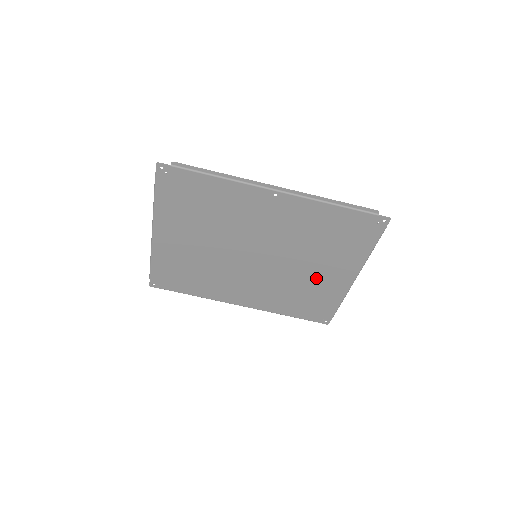
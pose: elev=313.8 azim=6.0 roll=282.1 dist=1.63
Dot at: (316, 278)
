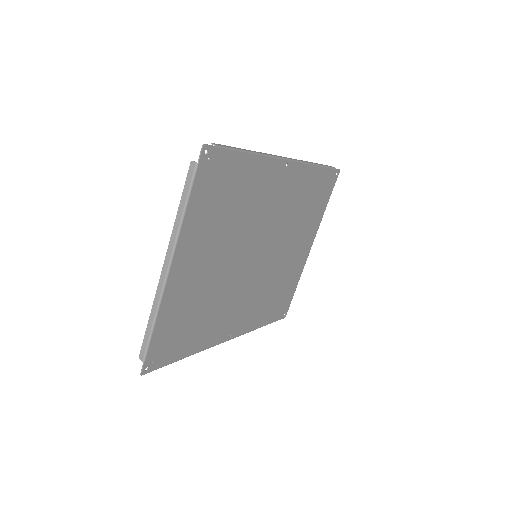
Dot at: (290, 261)
